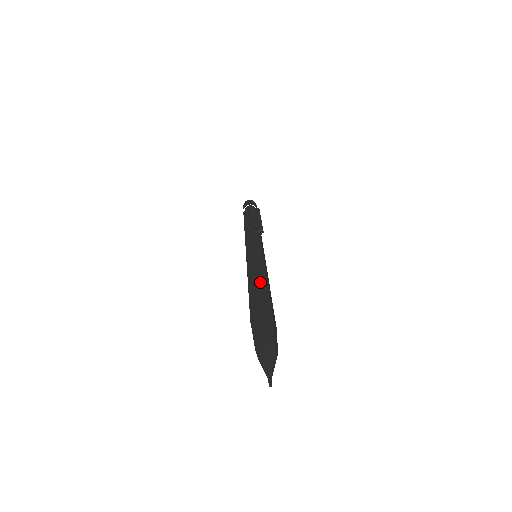
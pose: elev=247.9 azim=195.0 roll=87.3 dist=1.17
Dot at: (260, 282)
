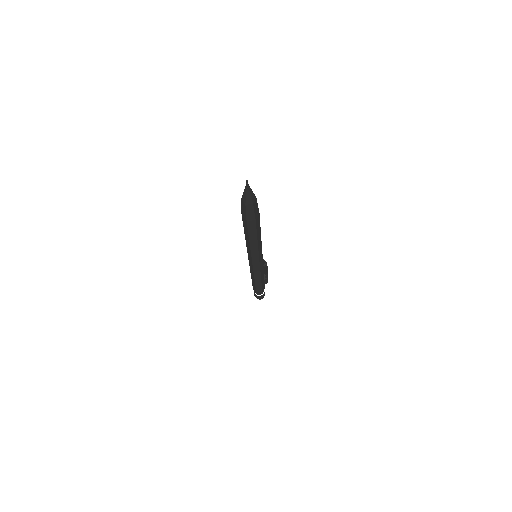
Dot at: occluded
